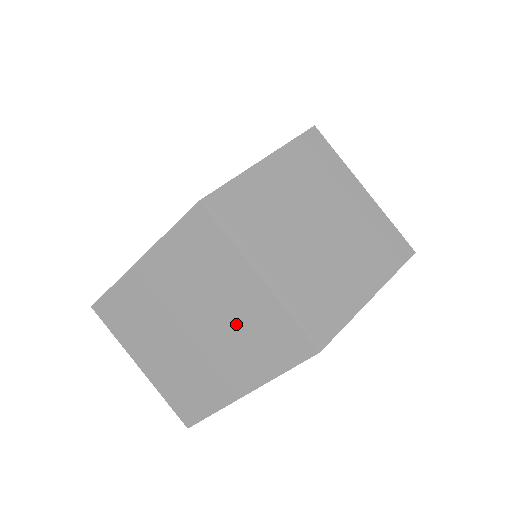
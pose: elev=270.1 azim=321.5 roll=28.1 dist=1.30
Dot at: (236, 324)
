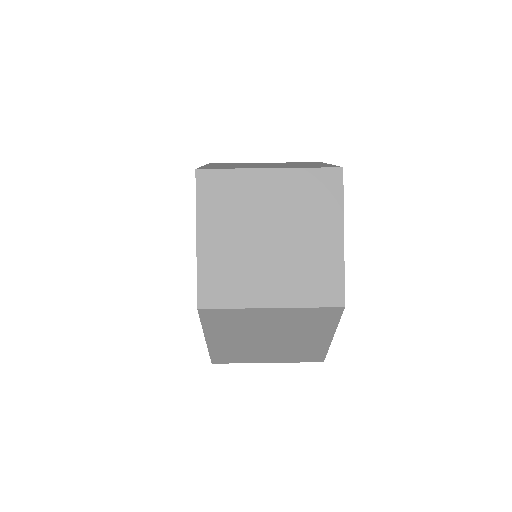
Dot at: (288, 326)
